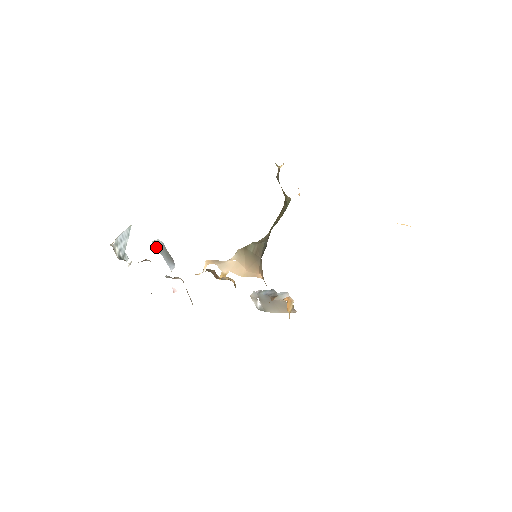
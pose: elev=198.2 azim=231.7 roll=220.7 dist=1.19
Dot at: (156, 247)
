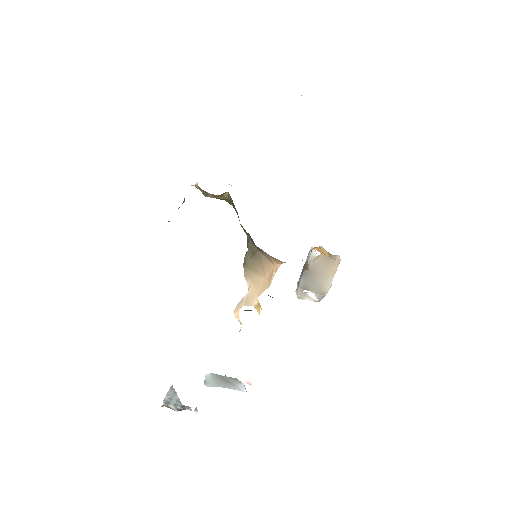
Dot at: (212, 385)
